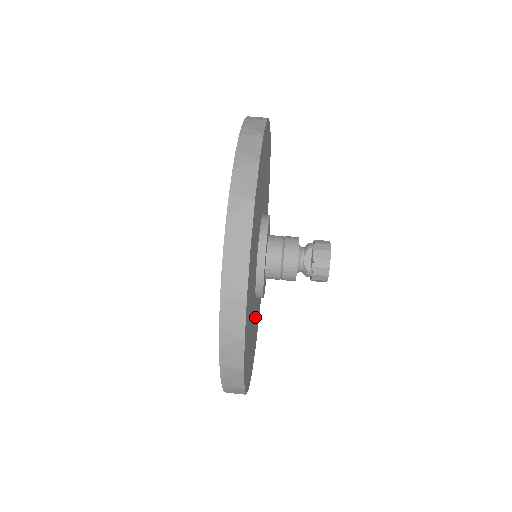
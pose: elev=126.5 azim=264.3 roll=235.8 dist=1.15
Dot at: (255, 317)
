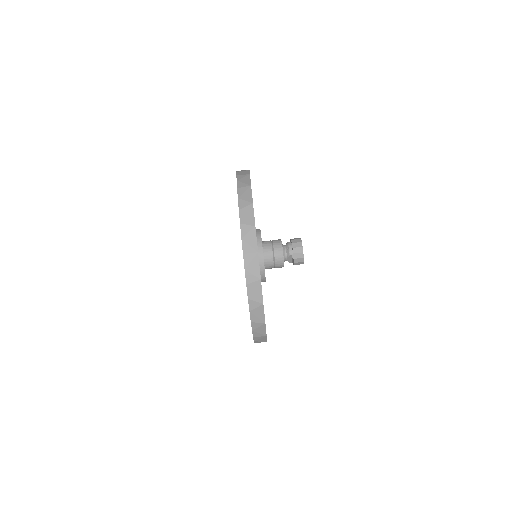
Dot at: occluded
